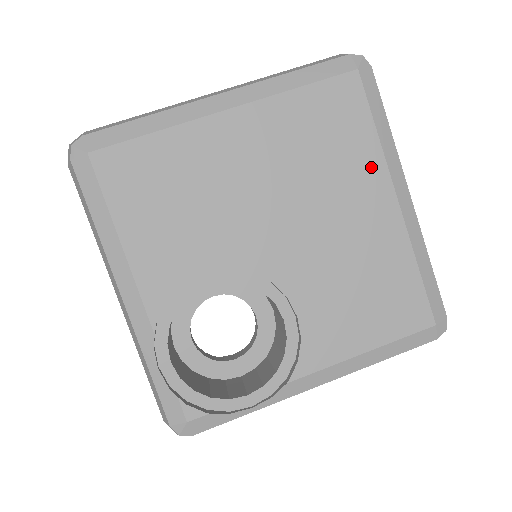
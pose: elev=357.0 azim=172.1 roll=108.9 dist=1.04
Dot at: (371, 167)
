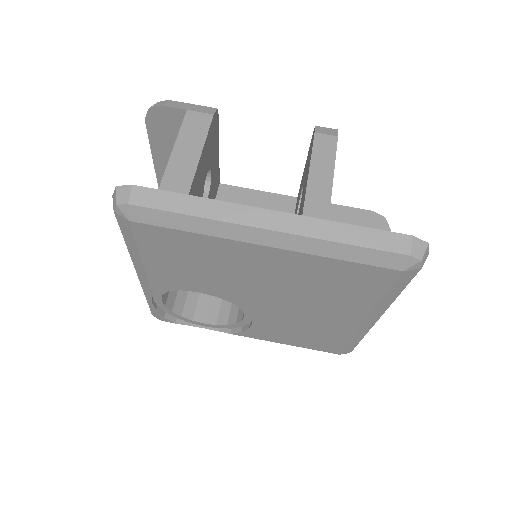
Dot at: (360, 306)
